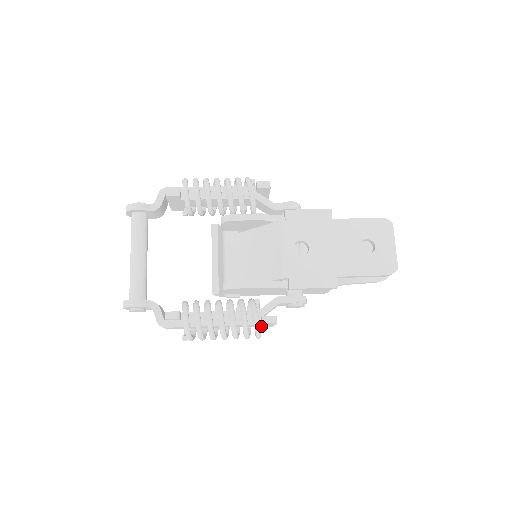
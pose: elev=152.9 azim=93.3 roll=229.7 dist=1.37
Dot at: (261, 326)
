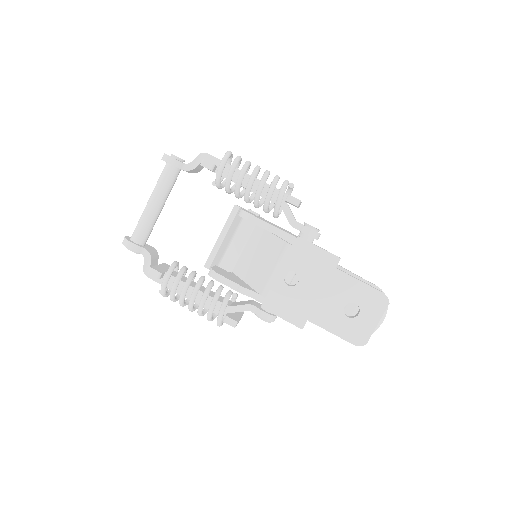
Dot at: occluded
